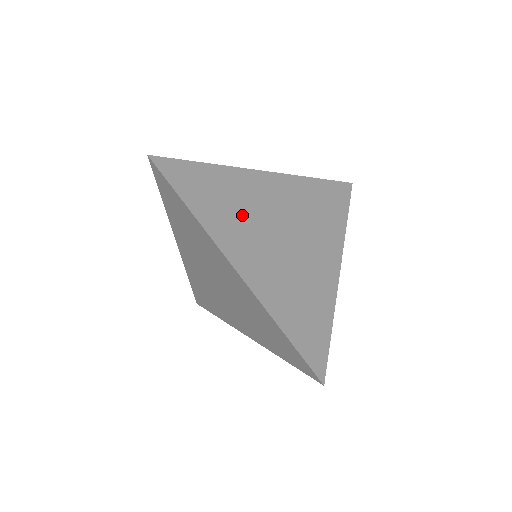
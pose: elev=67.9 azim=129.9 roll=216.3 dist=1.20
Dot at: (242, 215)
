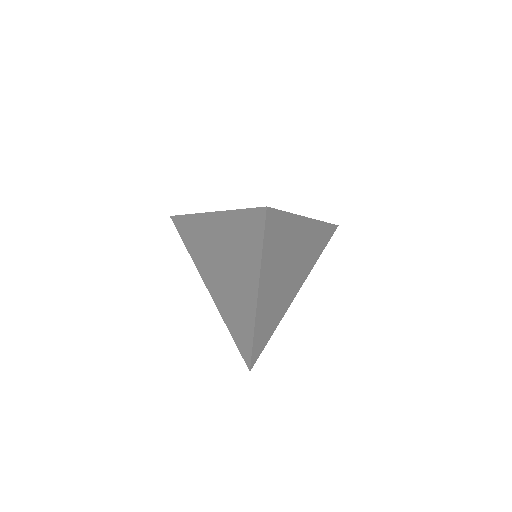
Dot at: (281, 258)
